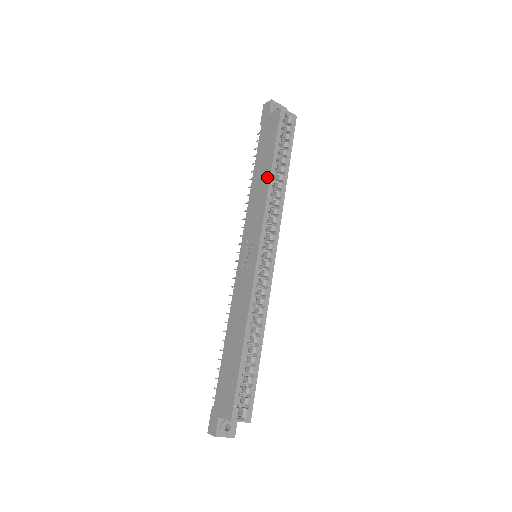
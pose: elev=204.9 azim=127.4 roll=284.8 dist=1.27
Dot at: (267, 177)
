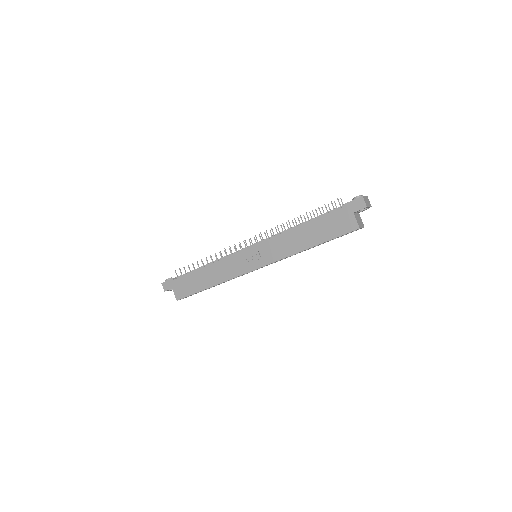
Dot at: (304, 247)
